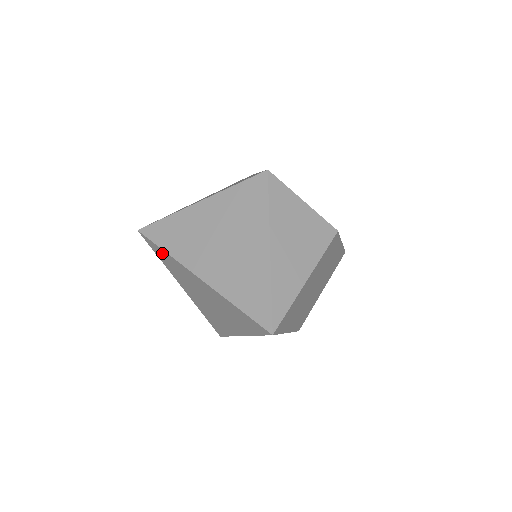
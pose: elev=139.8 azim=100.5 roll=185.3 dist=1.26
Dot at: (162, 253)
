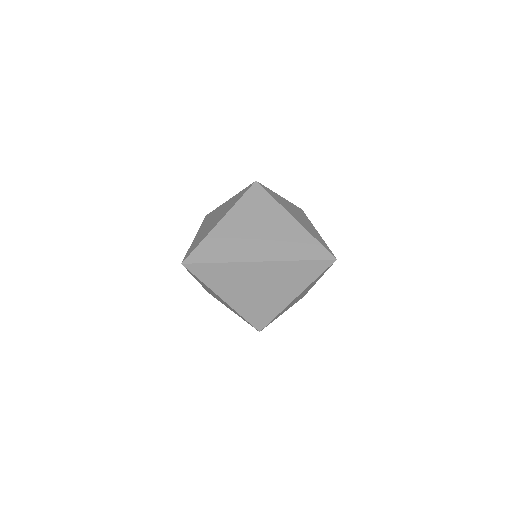
Dot at: (213, 269)
